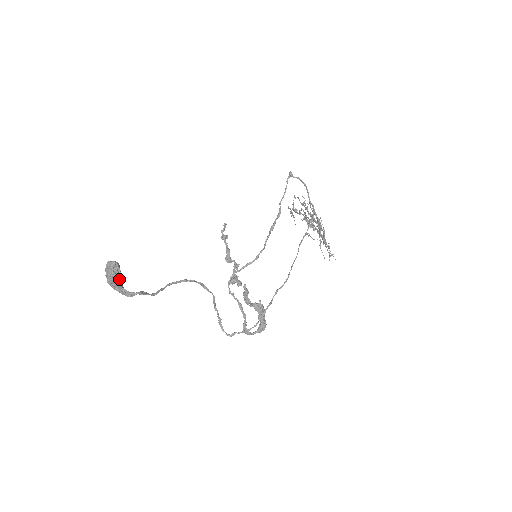
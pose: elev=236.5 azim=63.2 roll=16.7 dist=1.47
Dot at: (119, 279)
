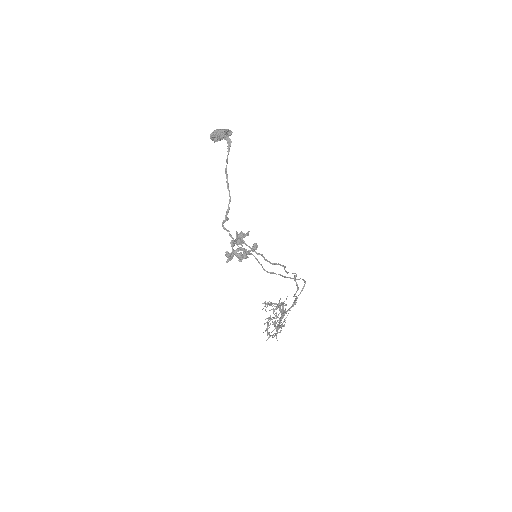
Dot at: occluded
